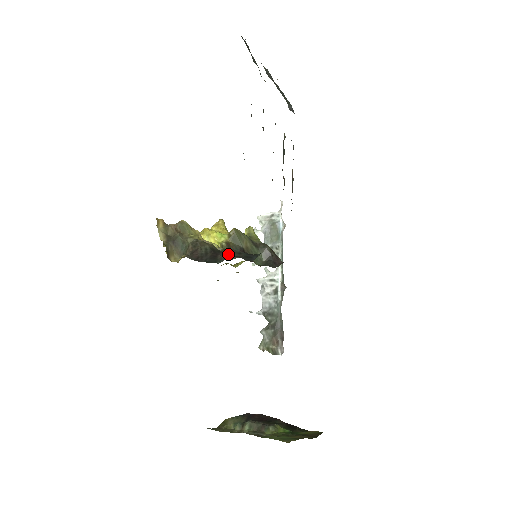
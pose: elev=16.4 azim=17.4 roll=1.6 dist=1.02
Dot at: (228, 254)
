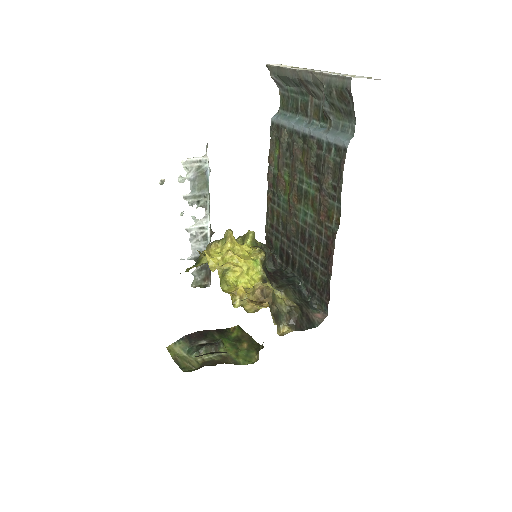
Dot at: (309, 309)
